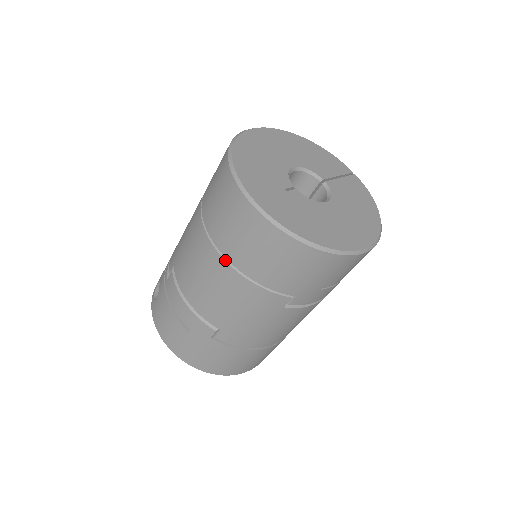
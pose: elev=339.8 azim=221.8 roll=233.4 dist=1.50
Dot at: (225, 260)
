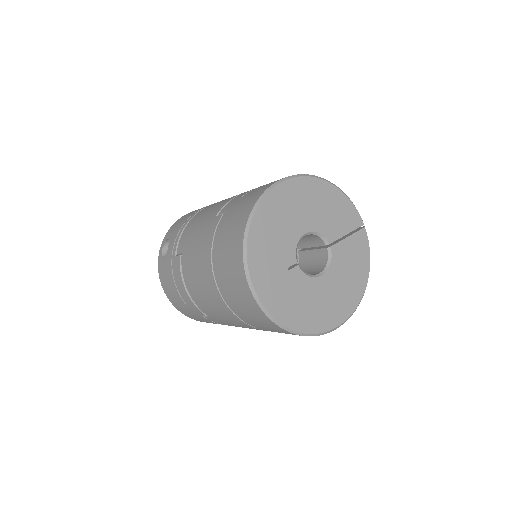
Dot at: (222, 299)
